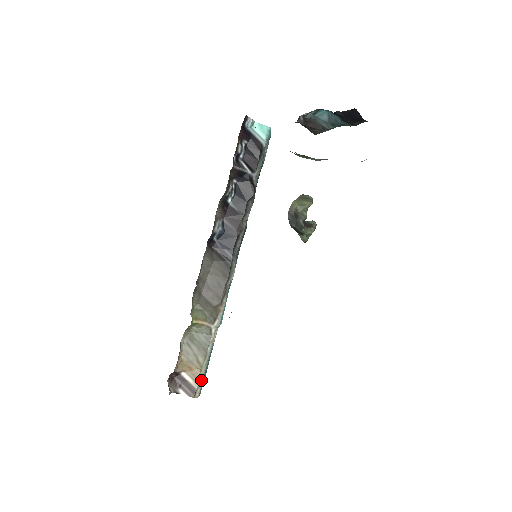
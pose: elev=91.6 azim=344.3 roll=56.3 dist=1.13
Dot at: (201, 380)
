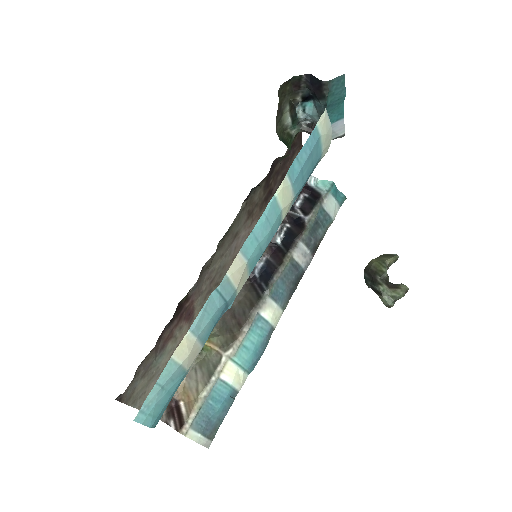
Dot at: (194, 414)
